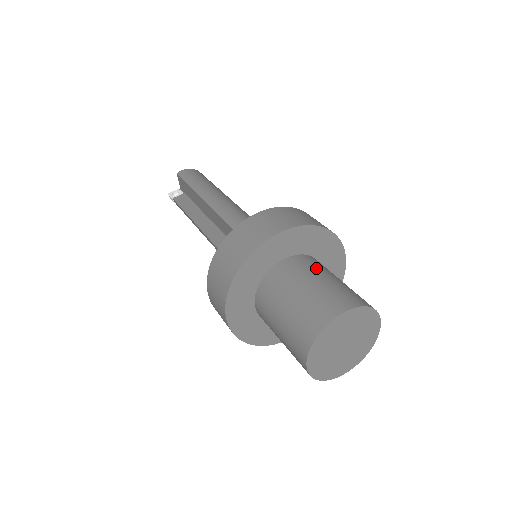
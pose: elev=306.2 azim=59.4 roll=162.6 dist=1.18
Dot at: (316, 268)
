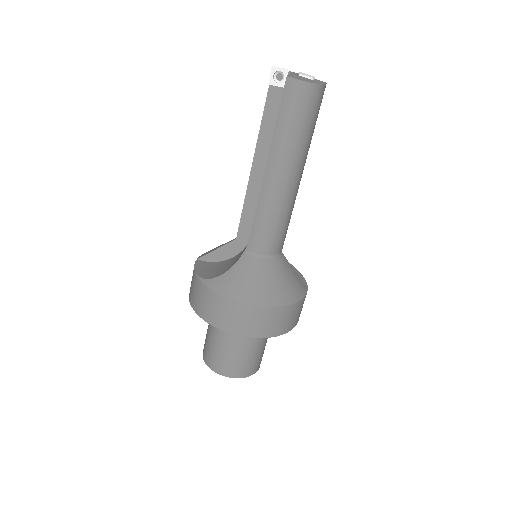
Dot at: (248, 340)
